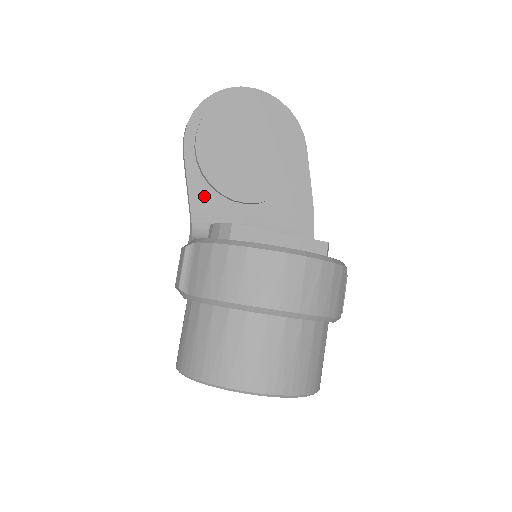
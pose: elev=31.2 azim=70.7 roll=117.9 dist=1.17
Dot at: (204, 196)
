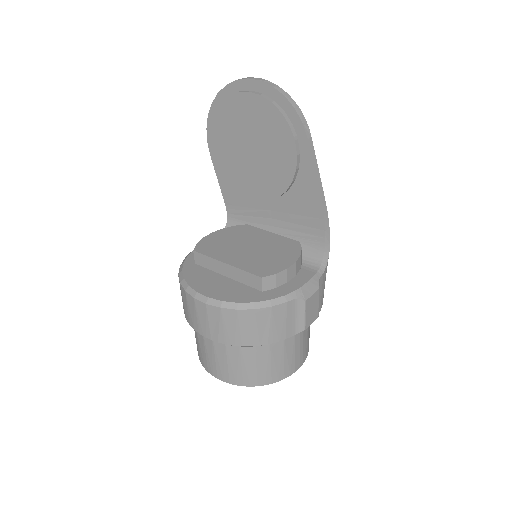
Dot at: (231, 192)
